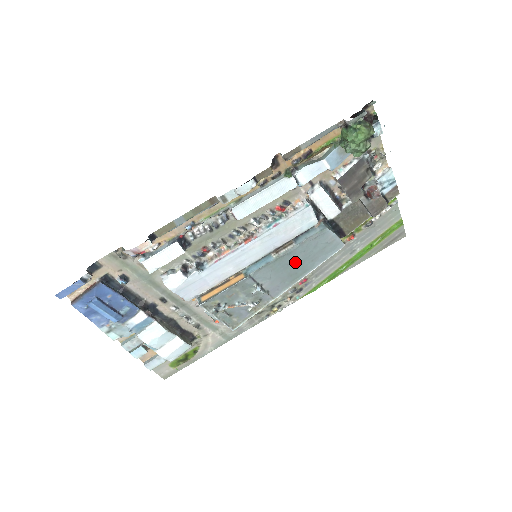
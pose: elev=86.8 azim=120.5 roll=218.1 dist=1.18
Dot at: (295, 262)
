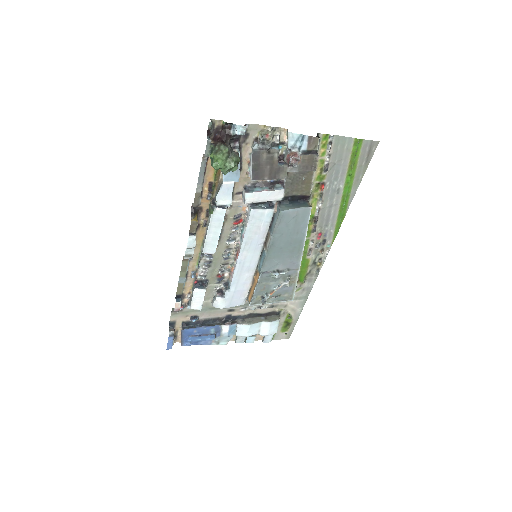
Dot at: (284, 243)
